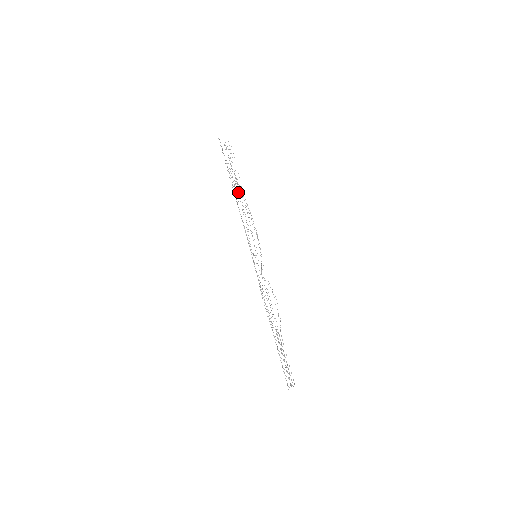
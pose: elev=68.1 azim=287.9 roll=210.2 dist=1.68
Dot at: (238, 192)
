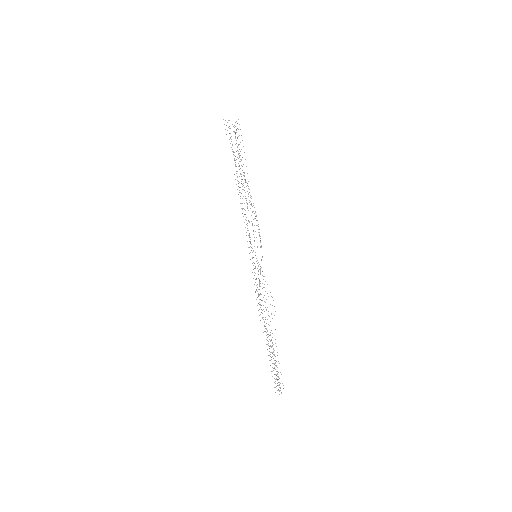
Dot at: occluded
